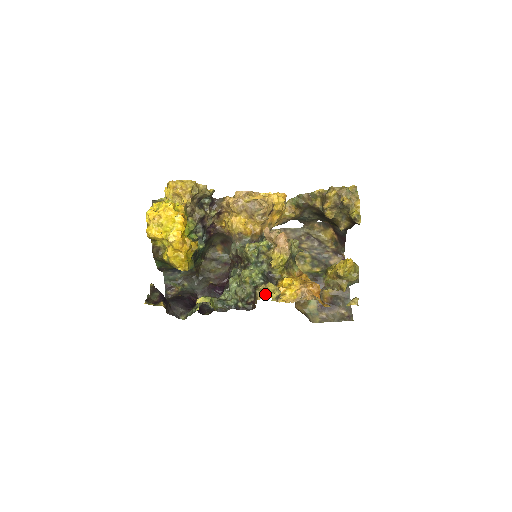
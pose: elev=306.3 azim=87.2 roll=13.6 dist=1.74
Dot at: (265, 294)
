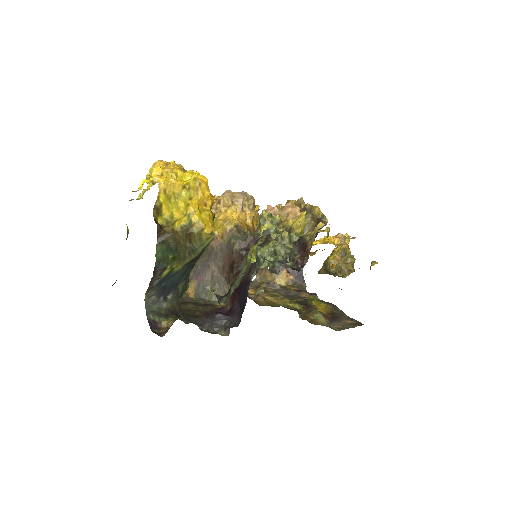
Dot at: (322, 223)
